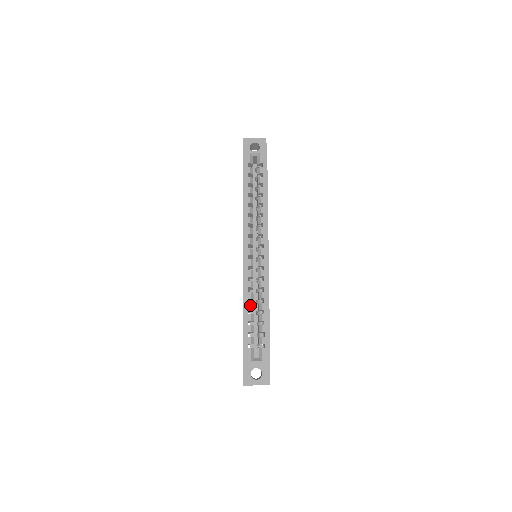
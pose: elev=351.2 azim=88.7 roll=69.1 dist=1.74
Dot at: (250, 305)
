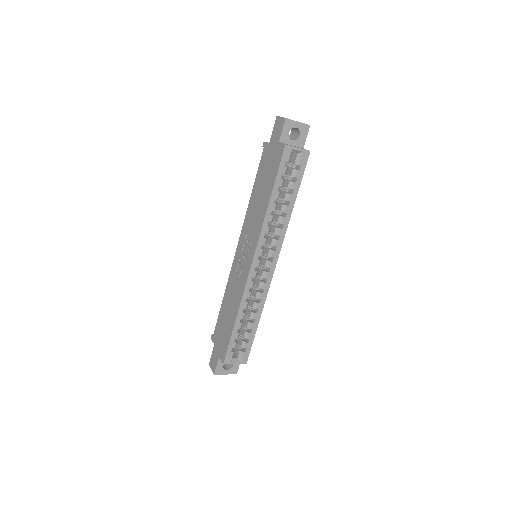
Dot at: (244, 315)
